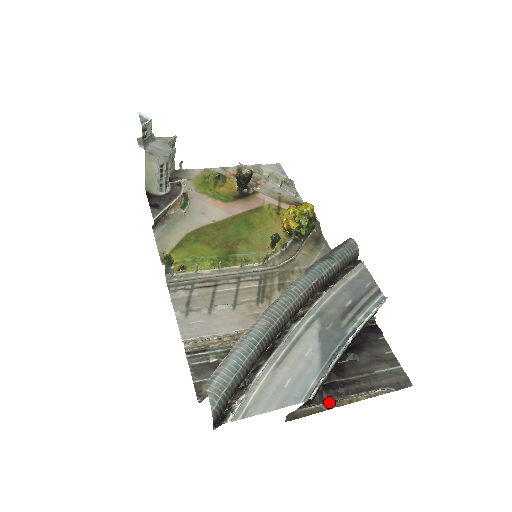
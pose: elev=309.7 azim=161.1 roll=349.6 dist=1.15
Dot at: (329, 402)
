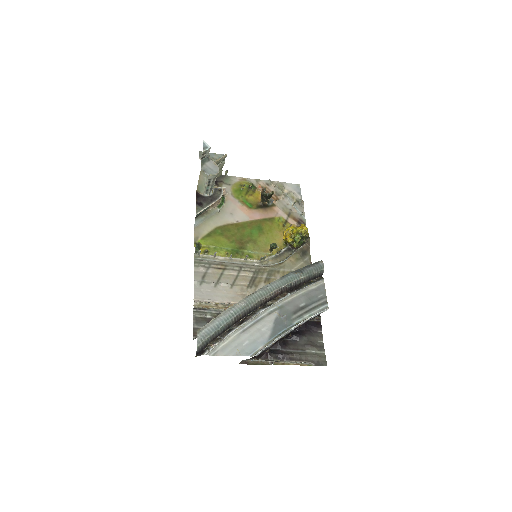
Dot at: (270, 360)
